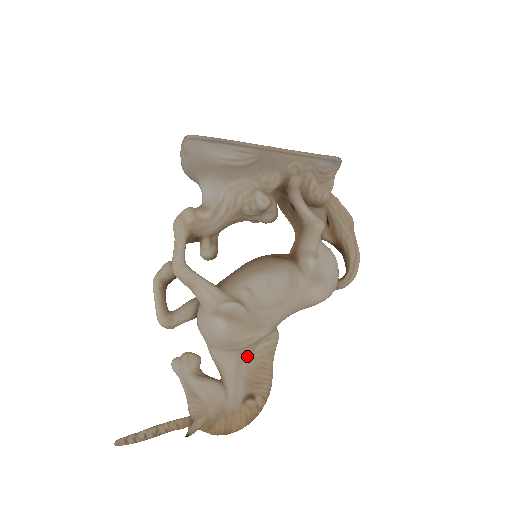
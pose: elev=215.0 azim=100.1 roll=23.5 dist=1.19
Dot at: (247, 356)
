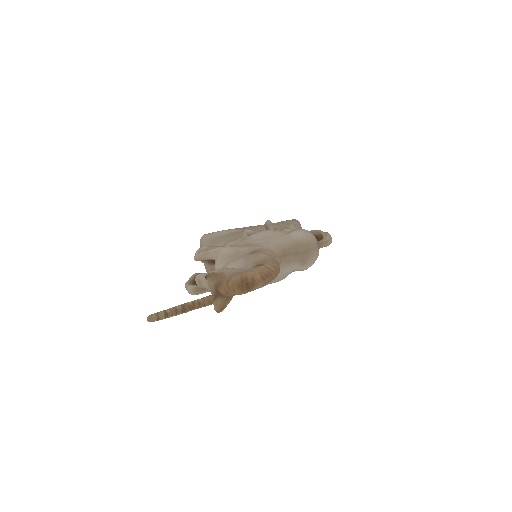
Dot at: (252, 258)
